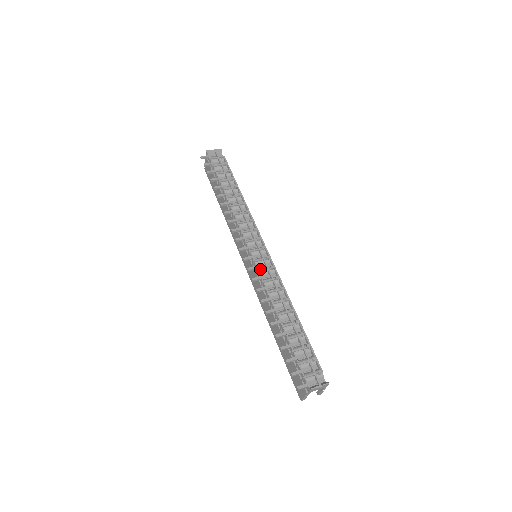
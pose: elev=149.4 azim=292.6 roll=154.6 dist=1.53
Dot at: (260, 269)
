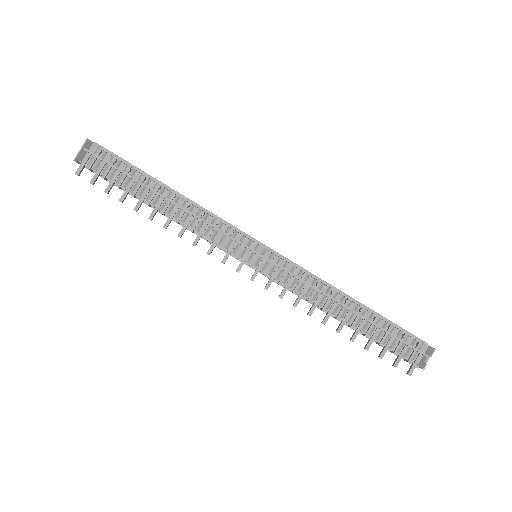
Dot at: (278, 278)
